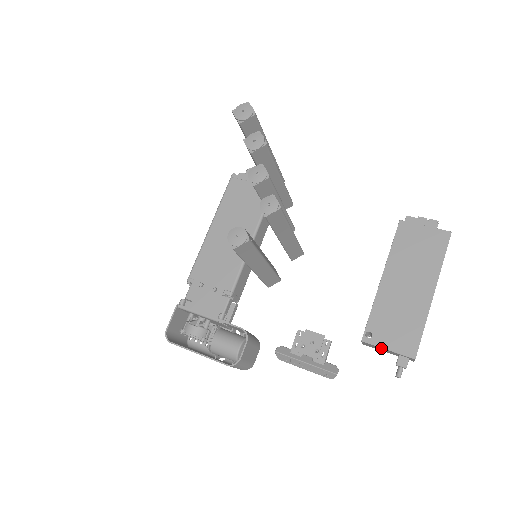
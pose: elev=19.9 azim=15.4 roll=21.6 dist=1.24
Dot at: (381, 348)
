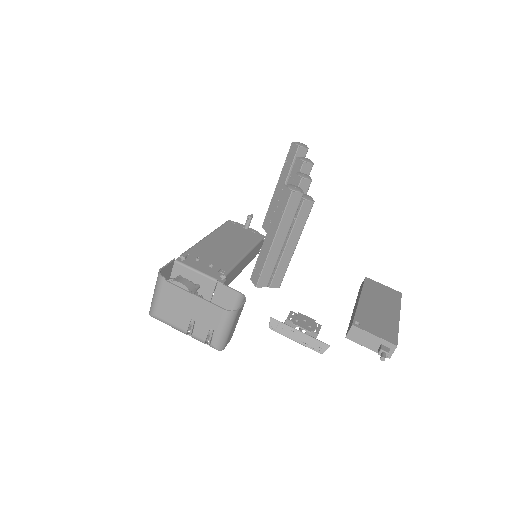
Dot at: (368, 334)
